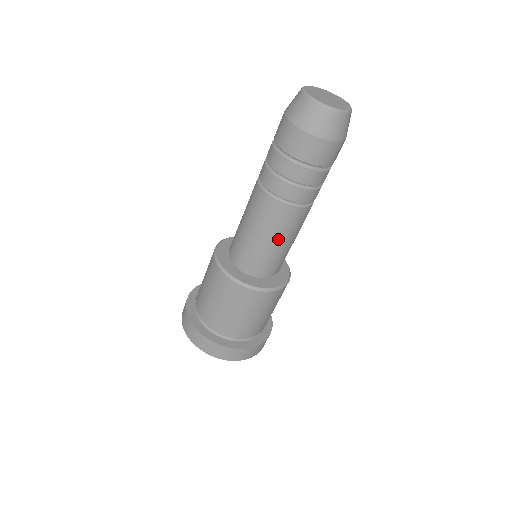
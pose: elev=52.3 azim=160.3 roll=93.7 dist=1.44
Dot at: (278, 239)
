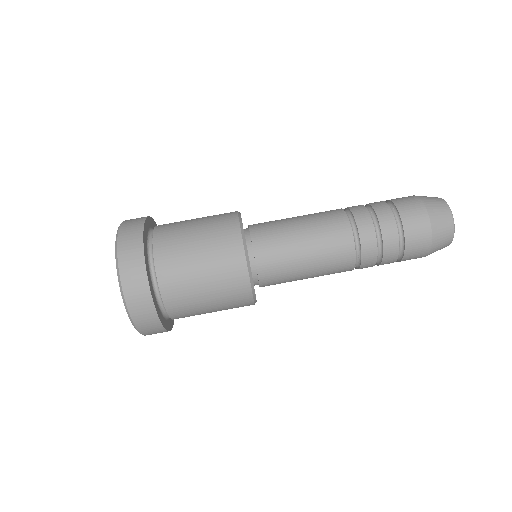
Dot at: (307, 232)
